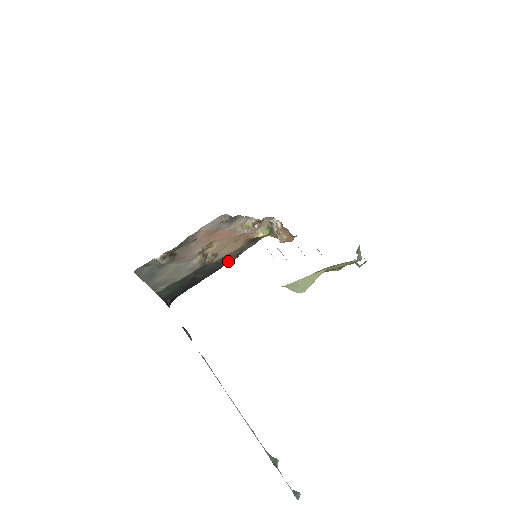
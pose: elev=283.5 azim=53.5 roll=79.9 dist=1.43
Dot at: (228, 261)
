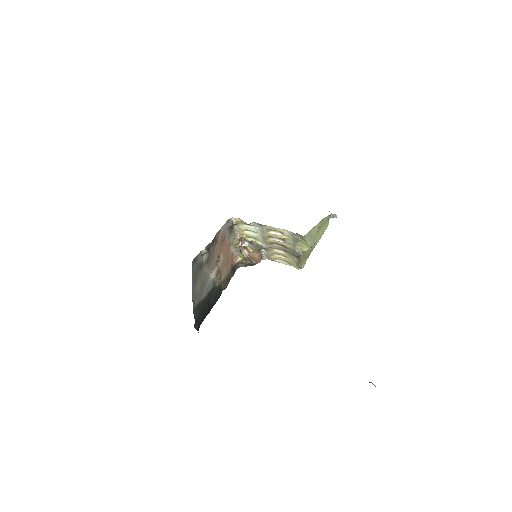
Dot at: (223, 289)
